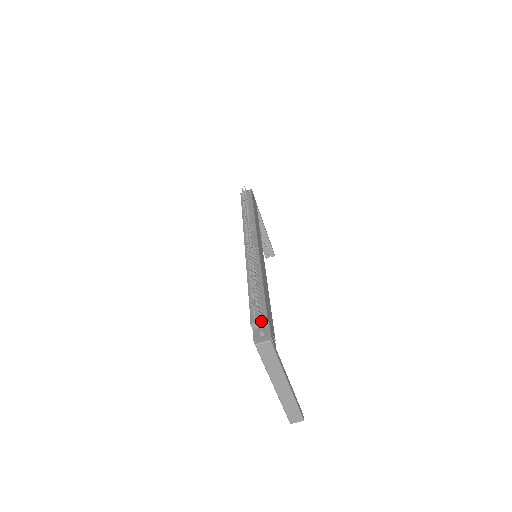
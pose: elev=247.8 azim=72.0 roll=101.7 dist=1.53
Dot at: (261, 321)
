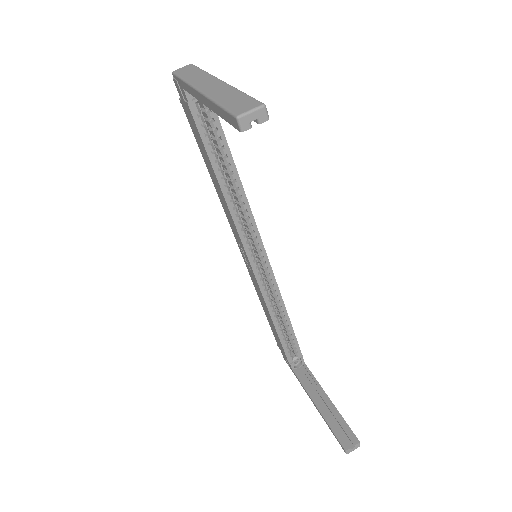
Dot at: occluded
